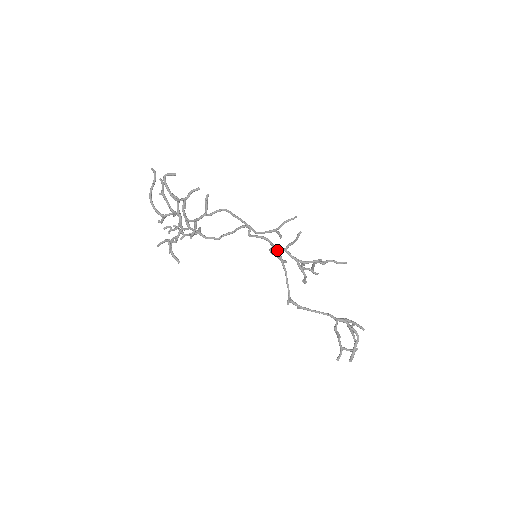
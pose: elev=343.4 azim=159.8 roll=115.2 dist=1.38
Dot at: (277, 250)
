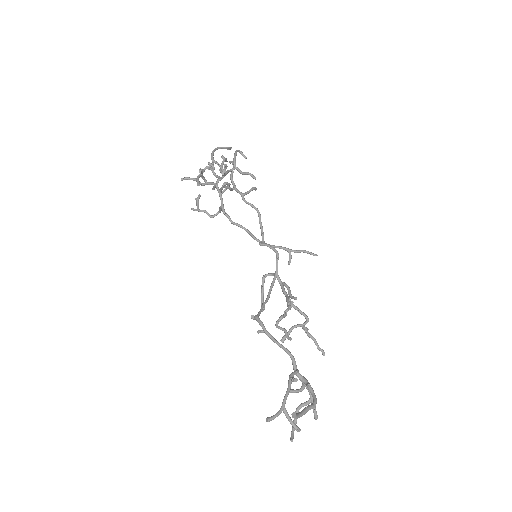
Dot at: (275, 274)
